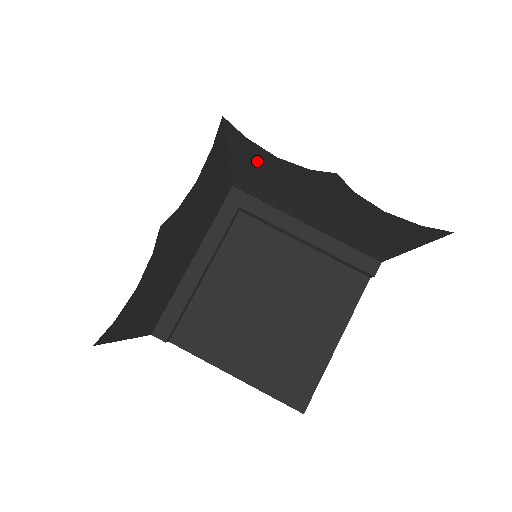
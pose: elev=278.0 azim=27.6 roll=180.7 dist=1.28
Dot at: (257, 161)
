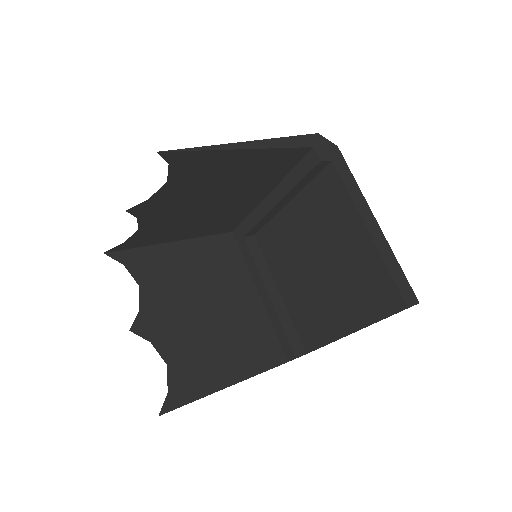
Dot at: (159, 234)
